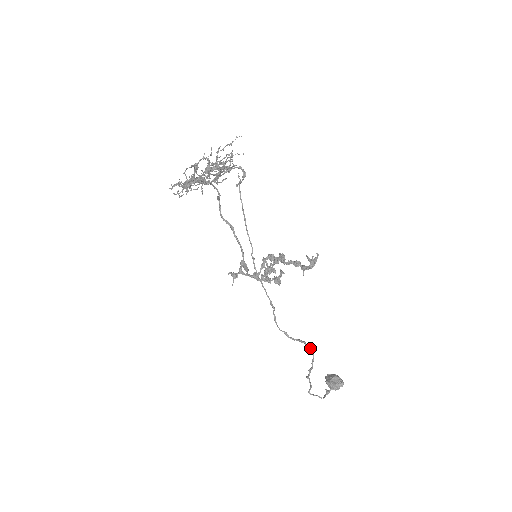
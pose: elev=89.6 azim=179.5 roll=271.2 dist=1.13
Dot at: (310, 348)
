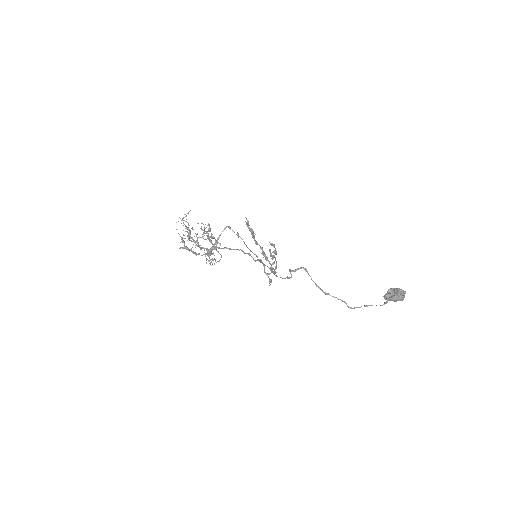
Dot at: (295, 270)
